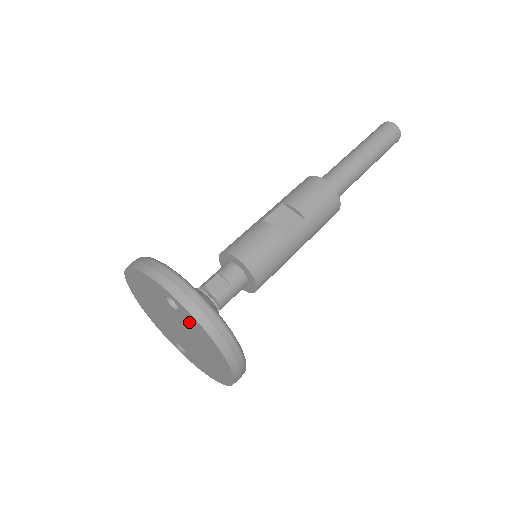
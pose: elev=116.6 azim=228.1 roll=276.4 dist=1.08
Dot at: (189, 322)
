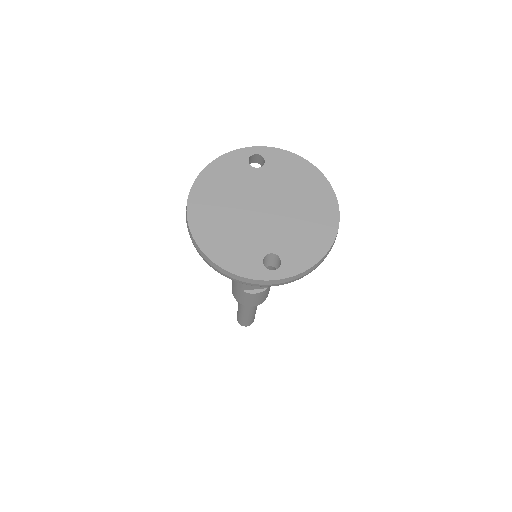
Dot at: (277, 166)
